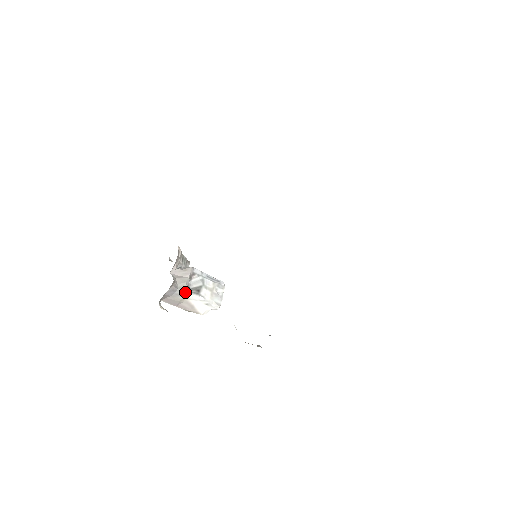
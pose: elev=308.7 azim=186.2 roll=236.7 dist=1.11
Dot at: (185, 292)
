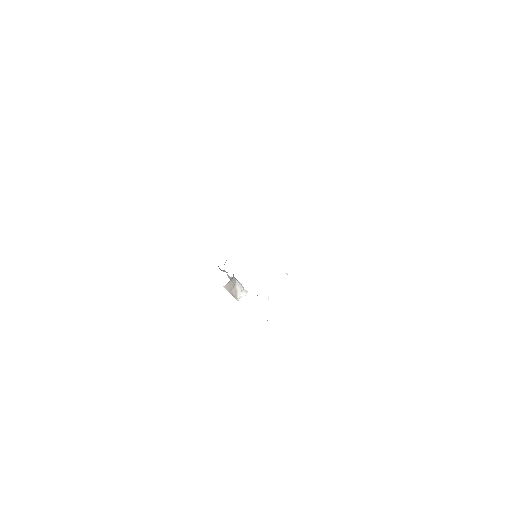
Dot at: (235, 278)
